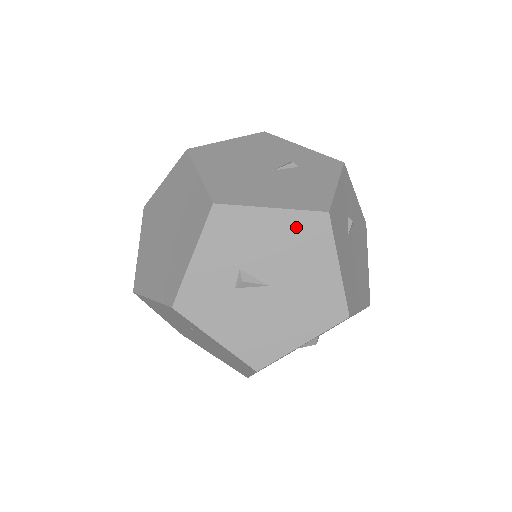
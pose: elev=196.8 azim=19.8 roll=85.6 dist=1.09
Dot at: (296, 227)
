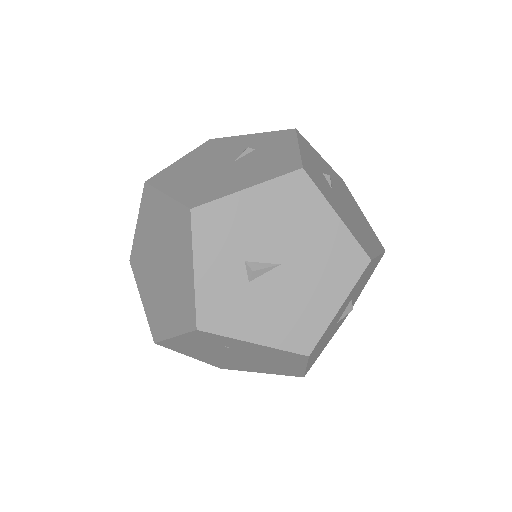
Dot at: (279, 196)
